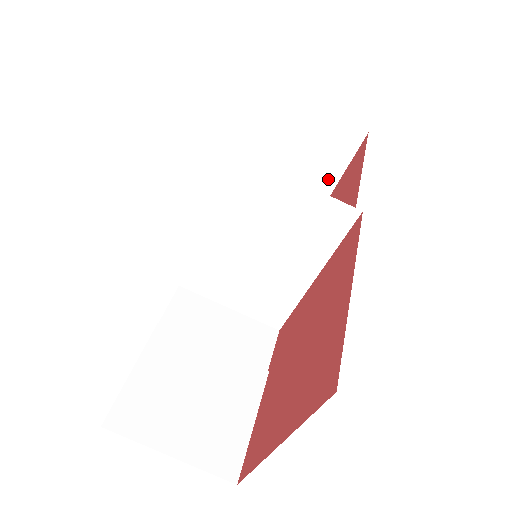
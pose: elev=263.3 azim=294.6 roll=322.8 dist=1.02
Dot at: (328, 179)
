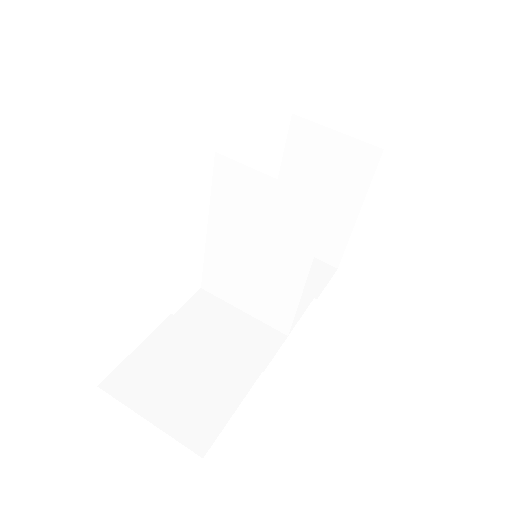
Dot at: (354, 199)
